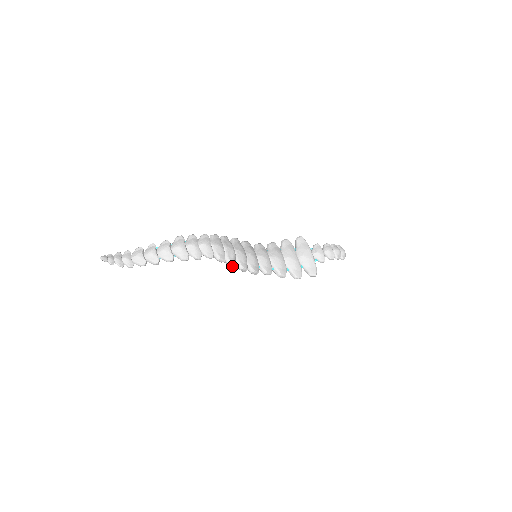
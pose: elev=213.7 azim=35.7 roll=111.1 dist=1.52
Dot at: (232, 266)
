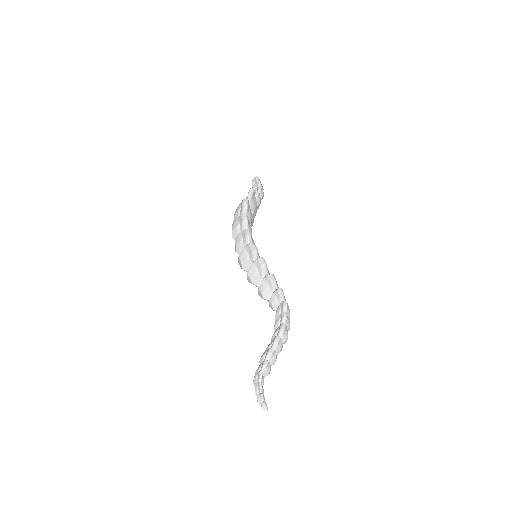
Dot at: occluded
